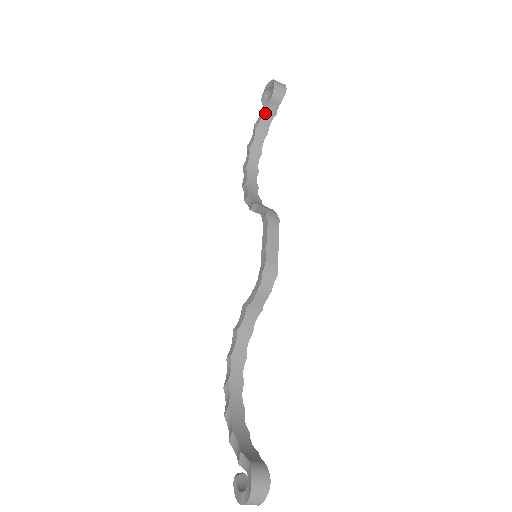
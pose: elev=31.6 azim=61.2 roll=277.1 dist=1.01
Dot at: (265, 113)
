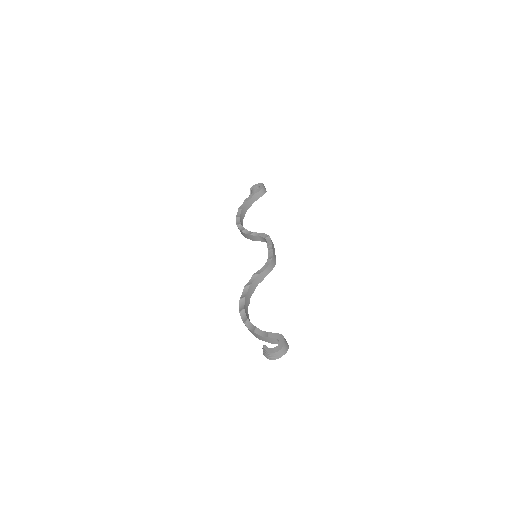
Dot at: (254, 196)
